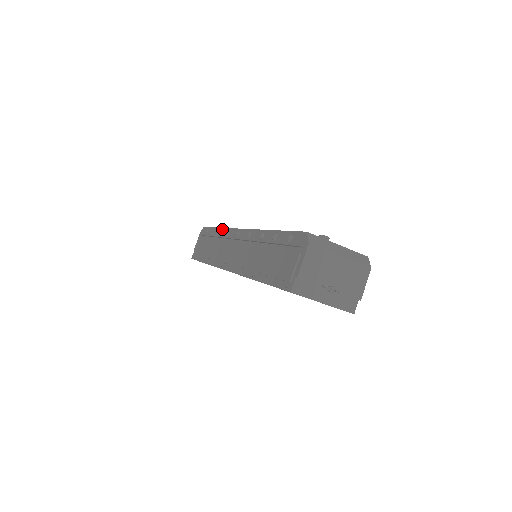
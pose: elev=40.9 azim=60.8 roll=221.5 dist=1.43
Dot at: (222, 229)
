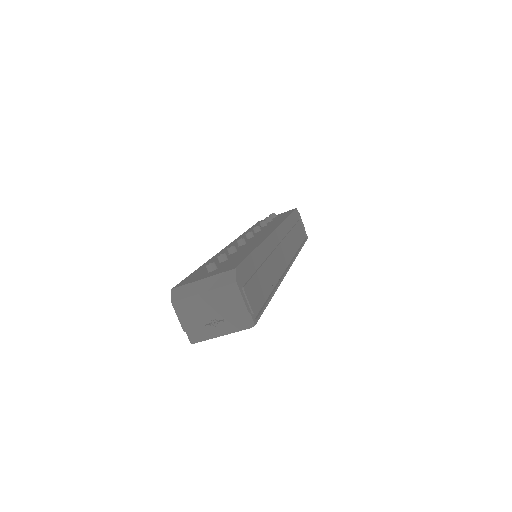
Dot at: occluded
